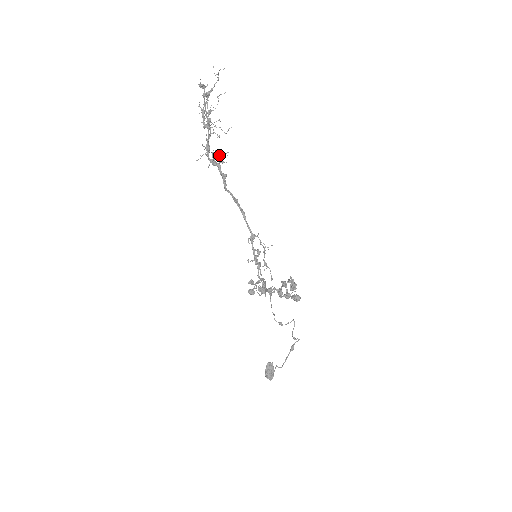
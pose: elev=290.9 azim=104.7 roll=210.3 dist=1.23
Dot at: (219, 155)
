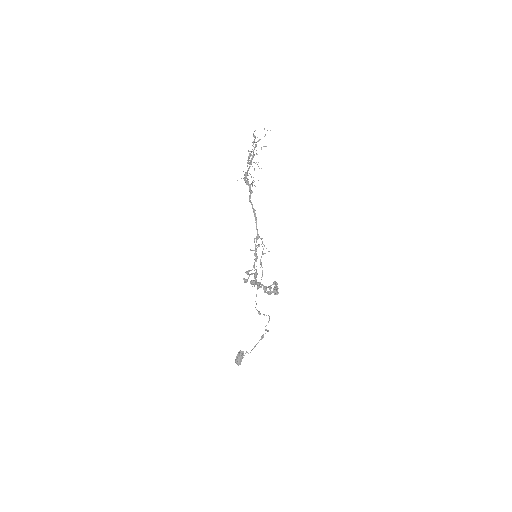
Dot at: (252, 181)
